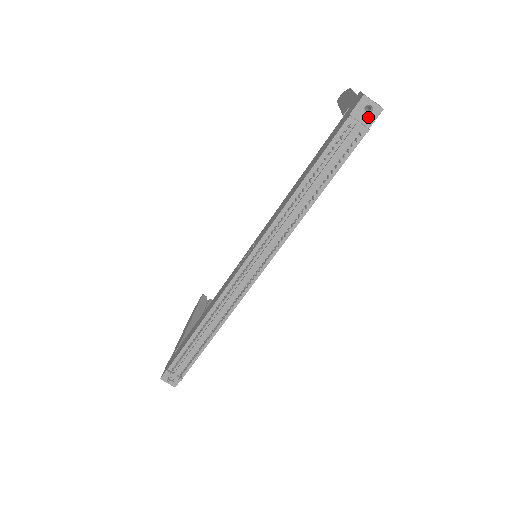
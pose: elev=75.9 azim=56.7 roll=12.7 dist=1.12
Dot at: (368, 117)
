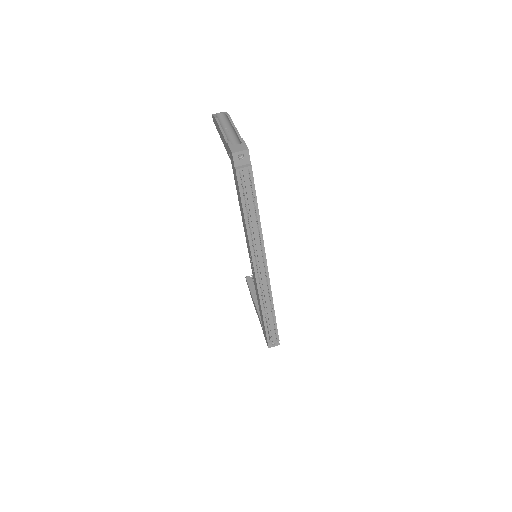
Dot at: (245, 159)
